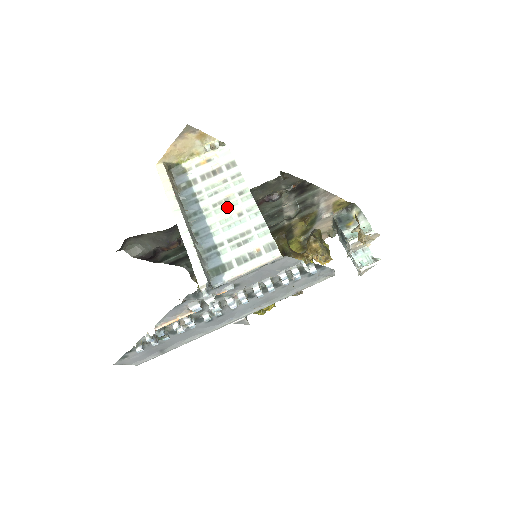
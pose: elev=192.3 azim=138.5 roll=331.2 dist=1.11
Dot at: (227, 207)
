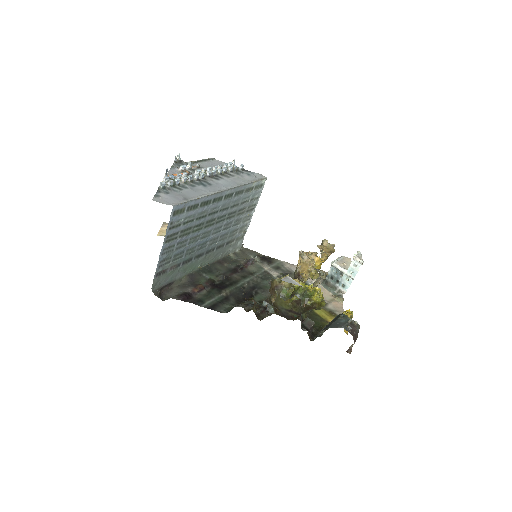
Dot at: occluded
